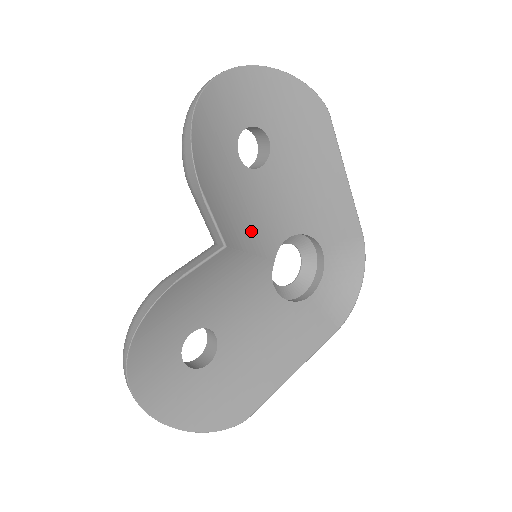
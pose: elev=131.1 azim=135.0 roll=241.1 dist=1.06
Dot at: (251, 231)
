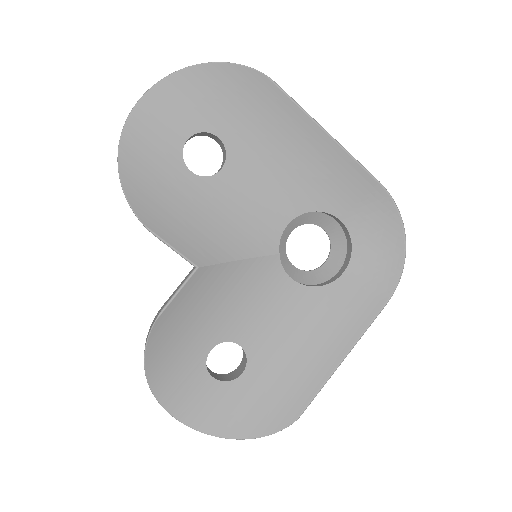
Dot at: (234, 237)
